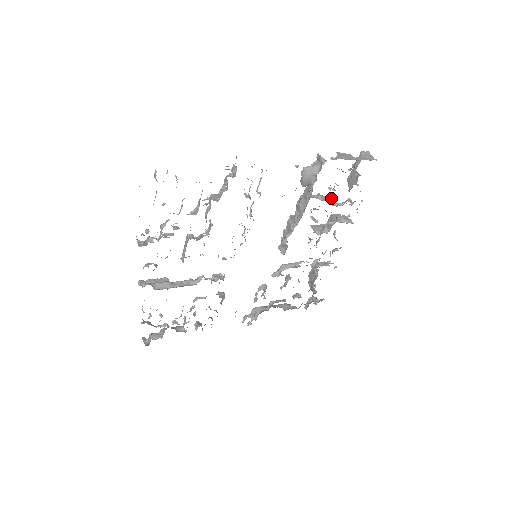
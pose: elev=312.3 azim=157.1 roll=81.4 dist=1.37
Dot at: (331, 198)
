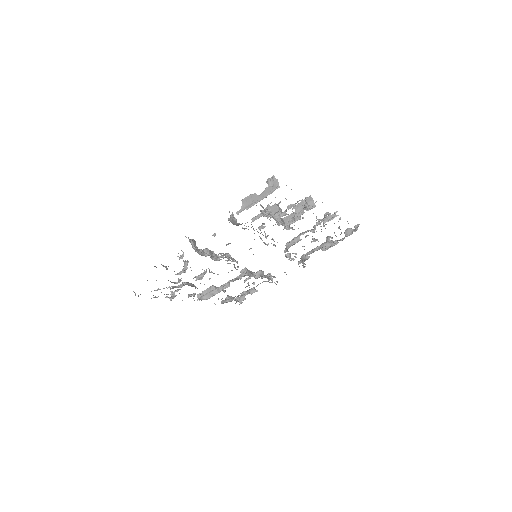
Dot at: (271, 216)
